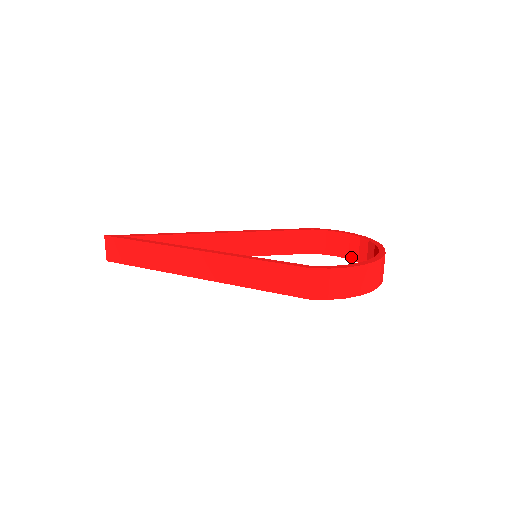
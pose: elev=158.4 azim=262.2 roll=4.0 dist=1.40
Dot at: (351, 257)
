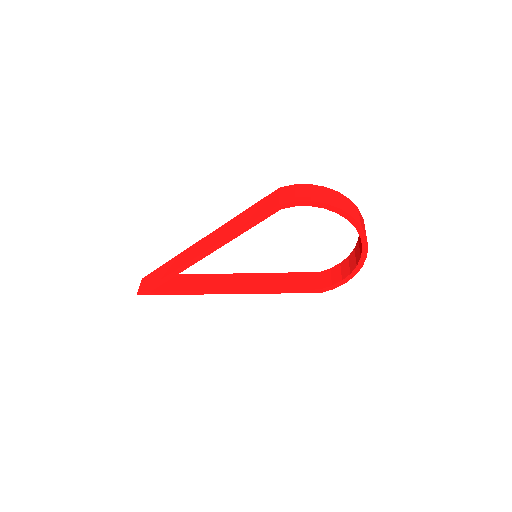
Dot at: (352, 269)
